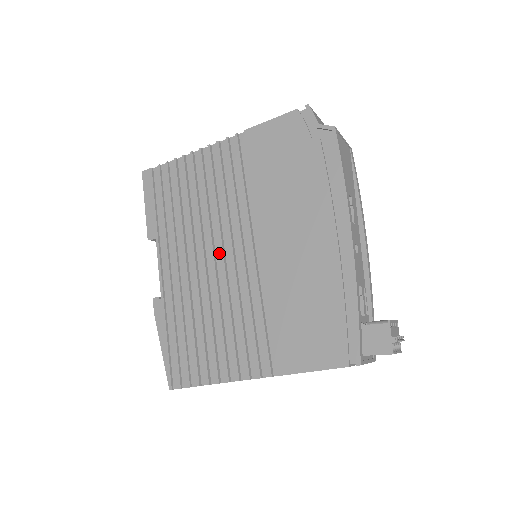
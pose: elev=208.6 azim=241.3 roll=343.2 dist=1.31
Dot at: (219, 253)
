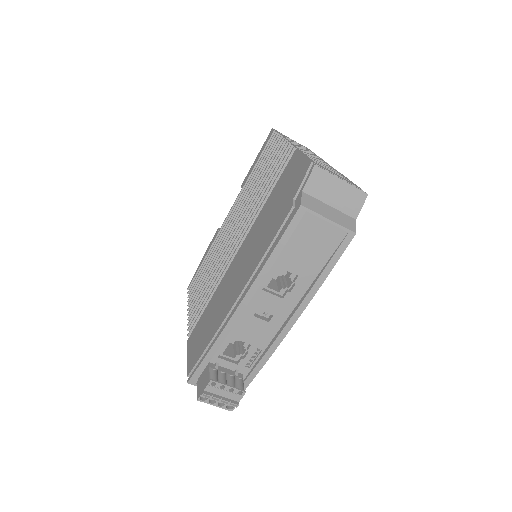
Dot at: (237, 233)
